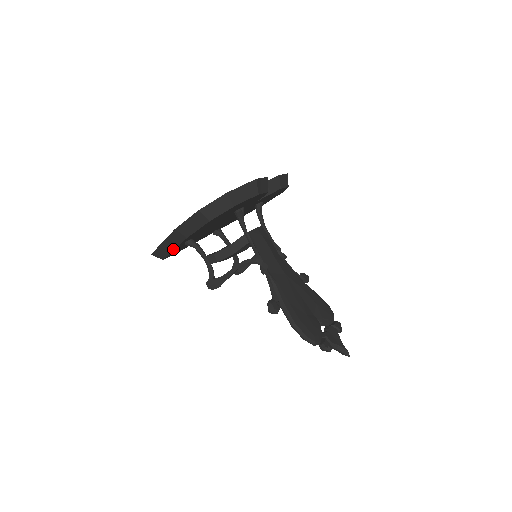
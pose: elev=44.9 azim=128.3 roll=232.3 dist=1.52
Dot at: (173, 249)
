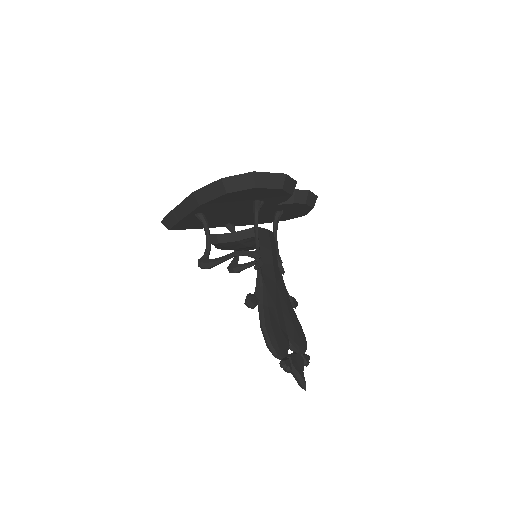
Dot at: (182, 217)
